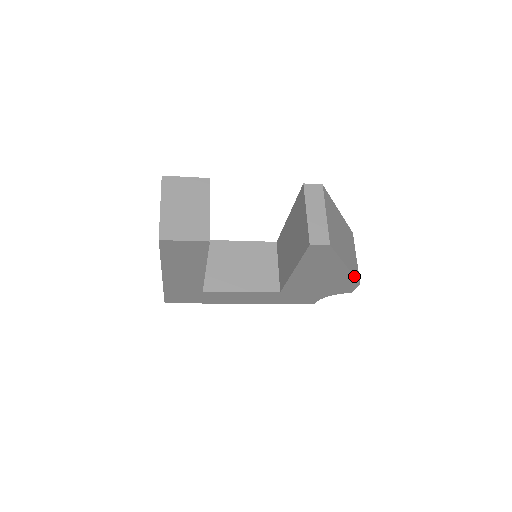
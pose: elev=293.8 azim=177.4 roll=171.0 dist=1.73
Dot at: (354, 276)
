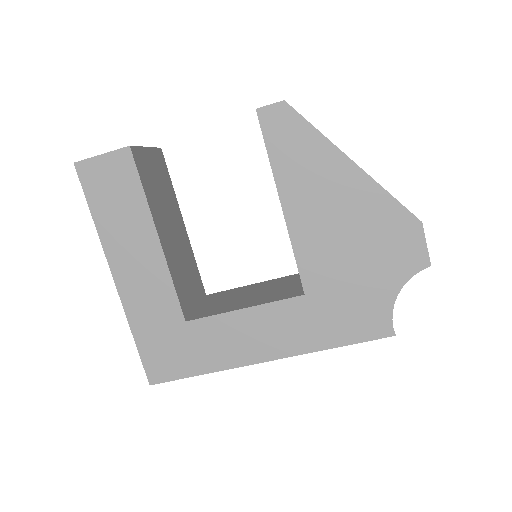
Dot at: (389, 194)
